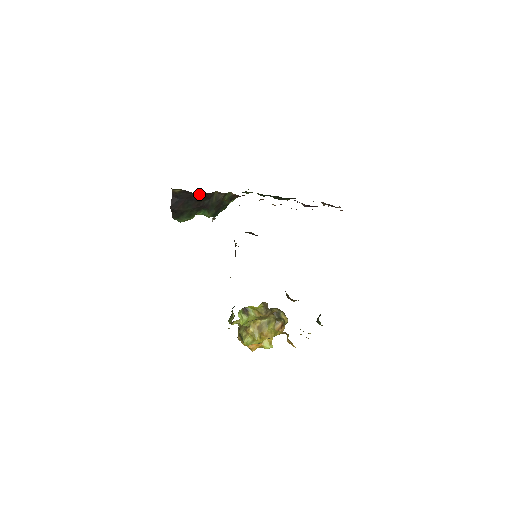
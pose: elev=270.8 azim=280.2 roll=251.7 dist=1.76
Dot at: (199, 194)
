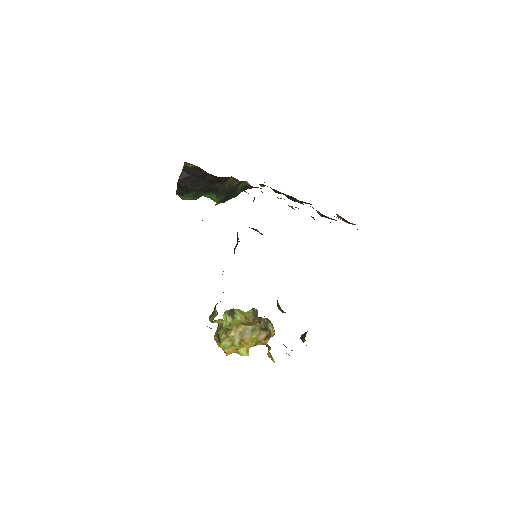
Dot at: (213, 175)
